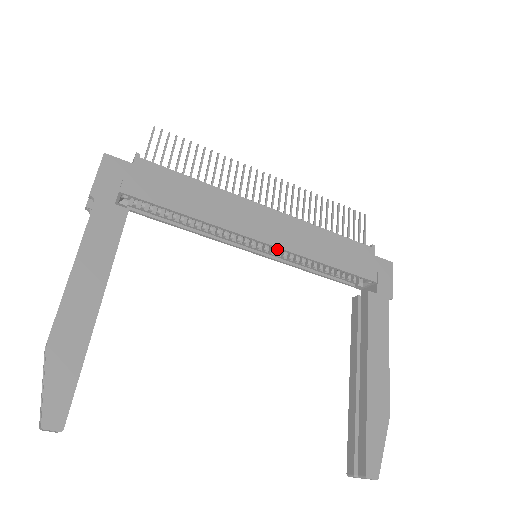
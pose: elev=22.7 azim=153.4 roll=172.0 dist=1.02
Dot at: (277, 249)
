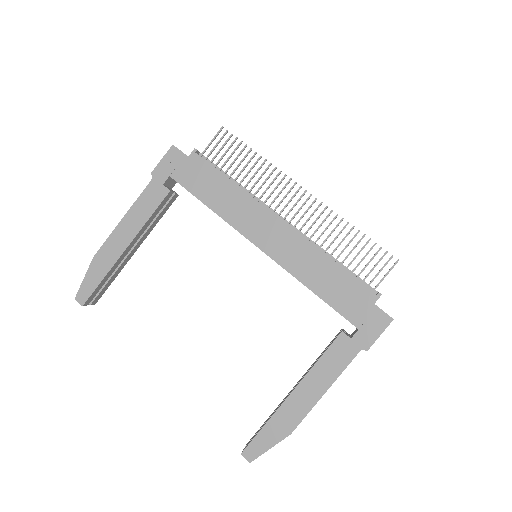
Dot at: occluded
